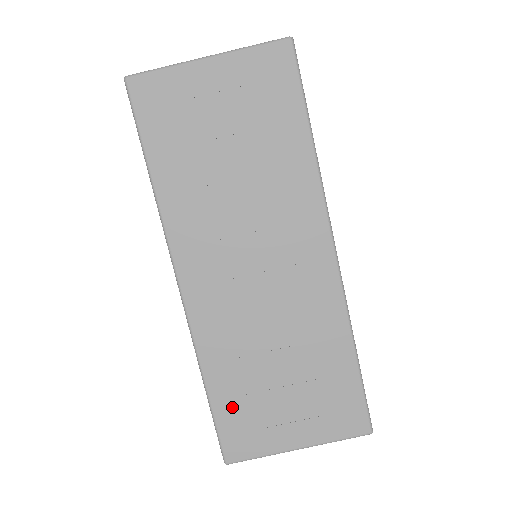
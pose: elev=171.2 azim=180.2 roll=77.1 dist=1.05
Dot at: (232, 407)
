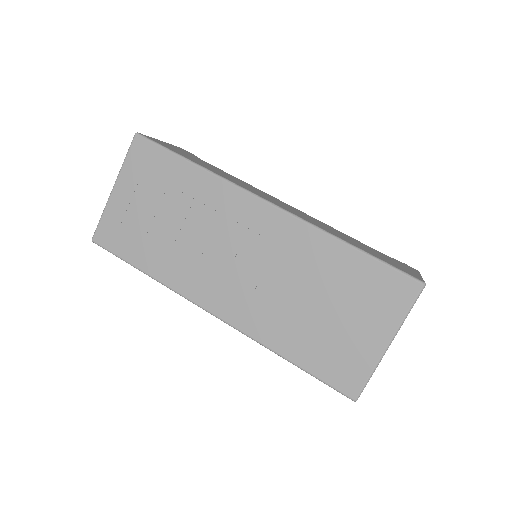
Dot at: (317, 358)
